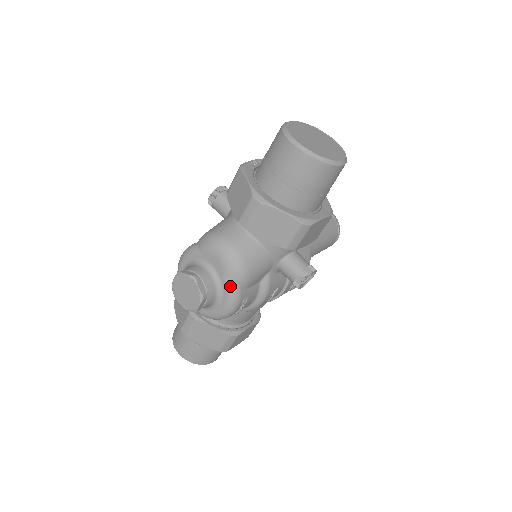
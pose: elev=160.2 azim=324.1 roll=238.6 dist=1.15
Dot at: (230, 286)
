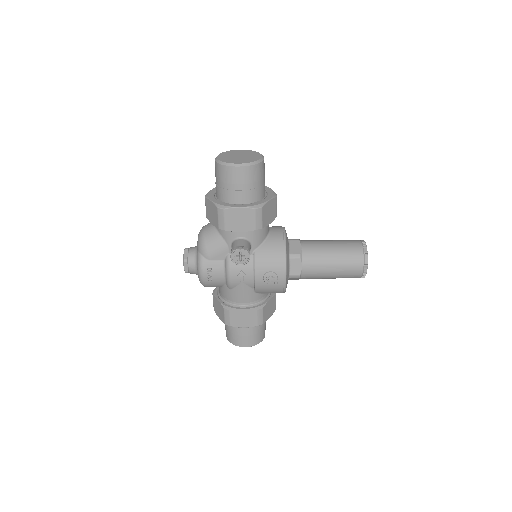
Dot at: (198, 255)
